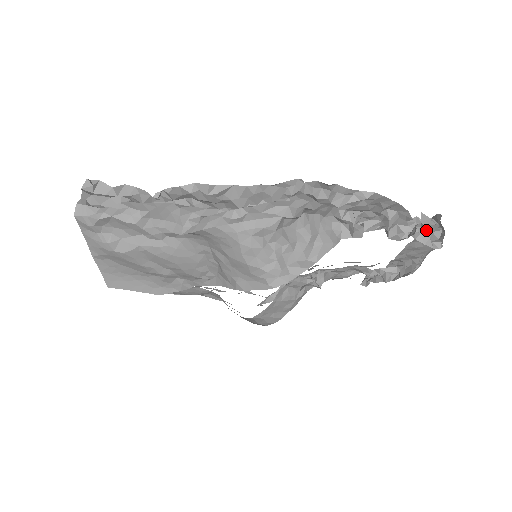
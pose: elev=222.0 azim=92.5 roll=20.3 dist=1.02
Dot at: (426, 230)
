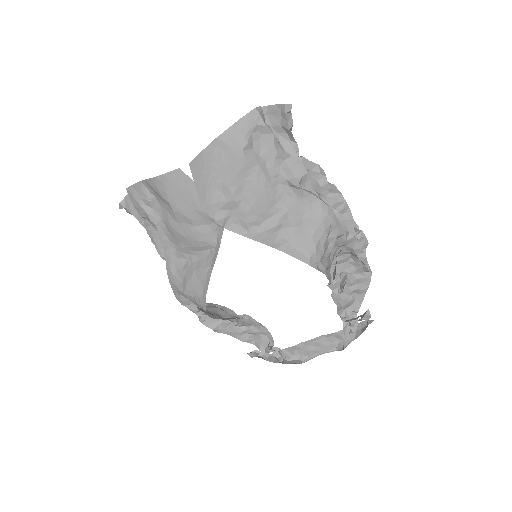
Dot at: (353, 327)
